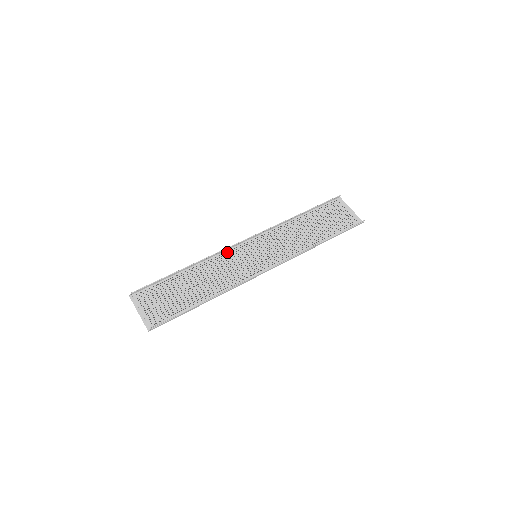
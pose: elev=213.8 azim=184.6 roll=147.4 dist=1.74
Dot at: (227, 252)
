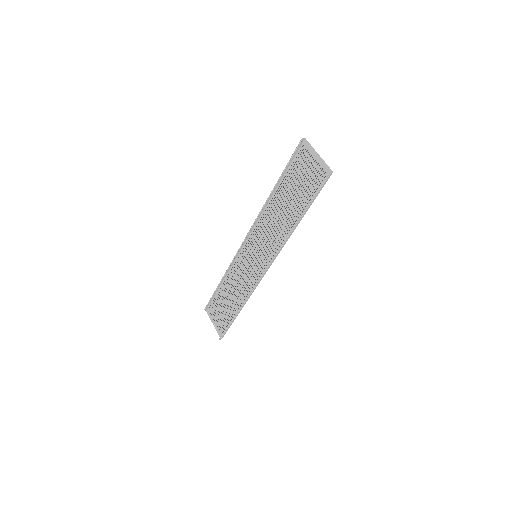
Dot at: (239, 257)
